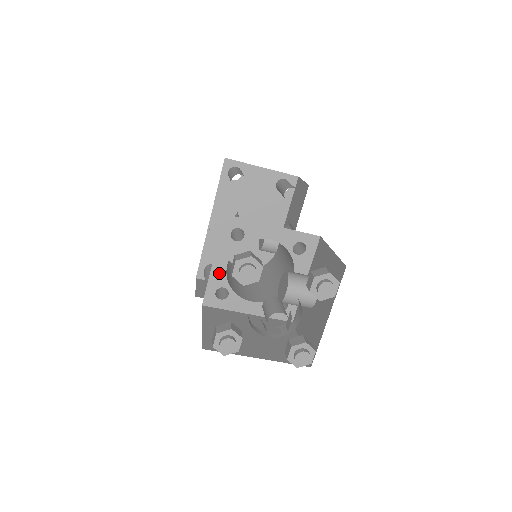
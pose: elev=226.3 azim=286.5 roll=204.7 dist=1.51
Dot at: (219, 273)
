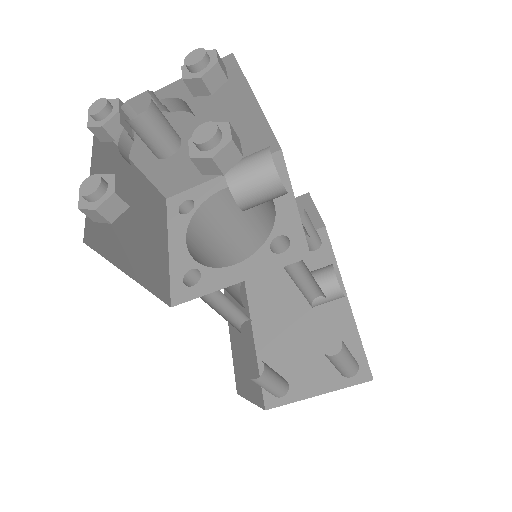
Dot at: (180, 257)
